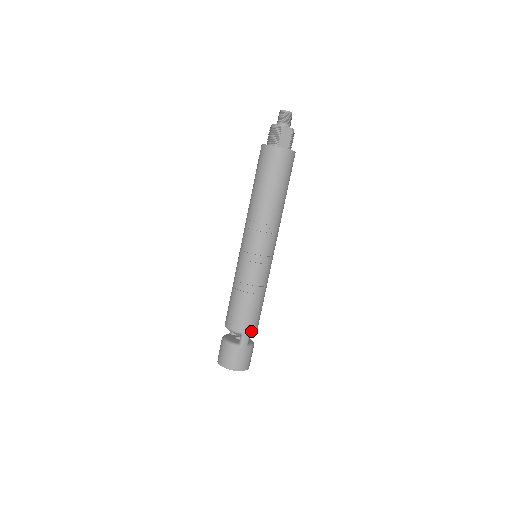
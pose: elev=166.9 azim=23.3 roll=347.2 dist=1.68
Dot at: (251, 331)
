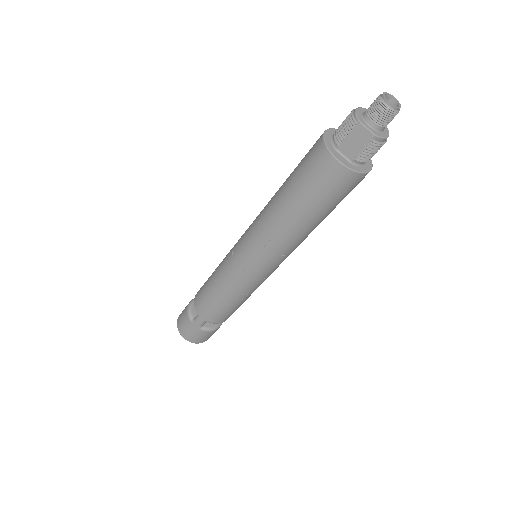
Dot at: (208, 319)
